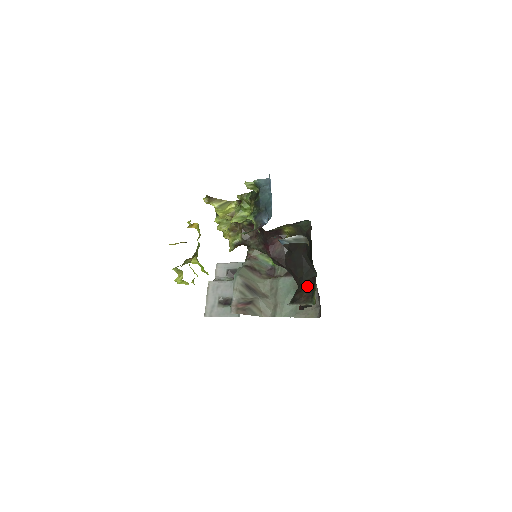
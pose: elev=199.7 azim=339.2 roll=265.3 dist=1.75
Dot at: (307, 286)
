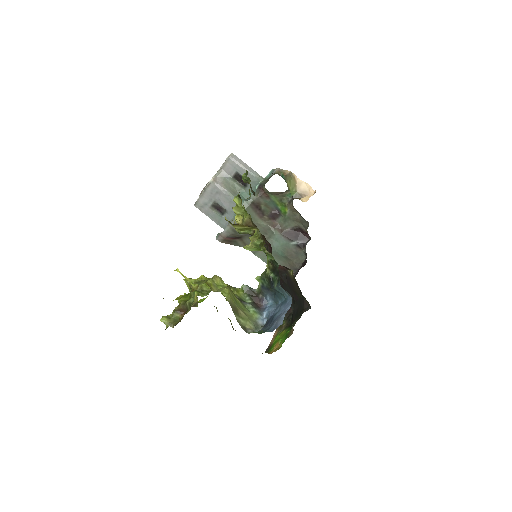
Dot at: occluded
